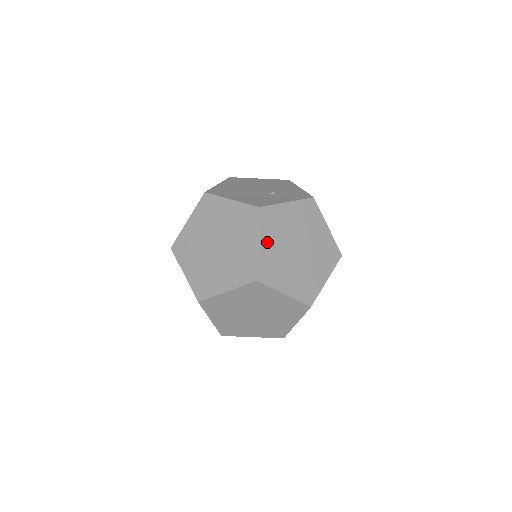
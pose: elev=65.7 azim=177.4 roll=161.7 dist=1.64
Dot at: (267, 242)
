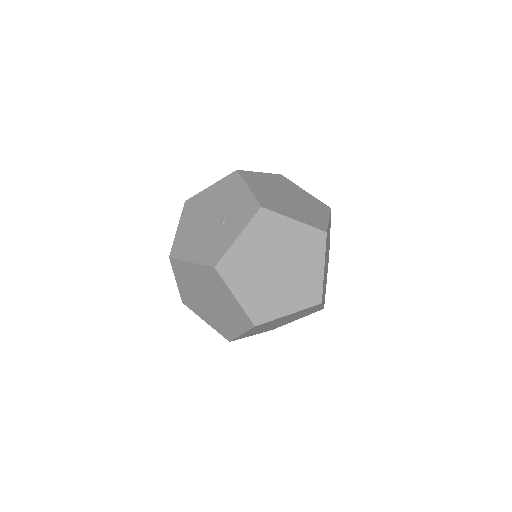
Dot at: (243, 289)
